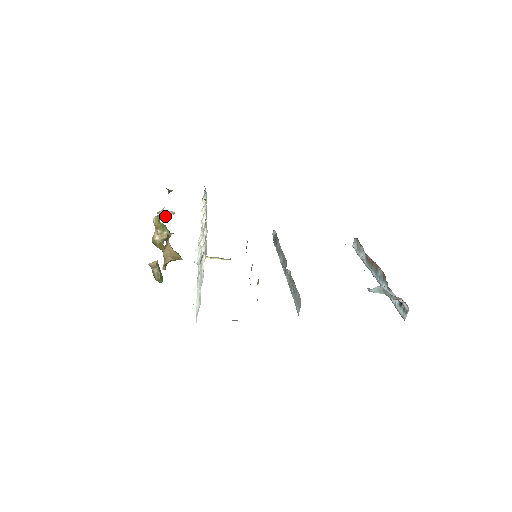
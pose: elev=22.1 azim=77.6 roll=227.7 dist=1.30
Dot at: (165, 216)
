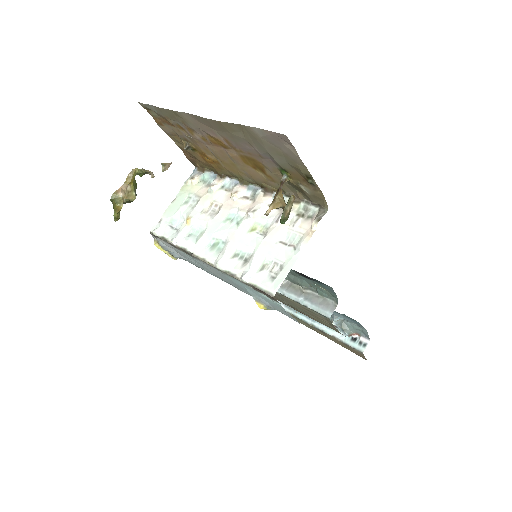
Dot at: (143, 174)
